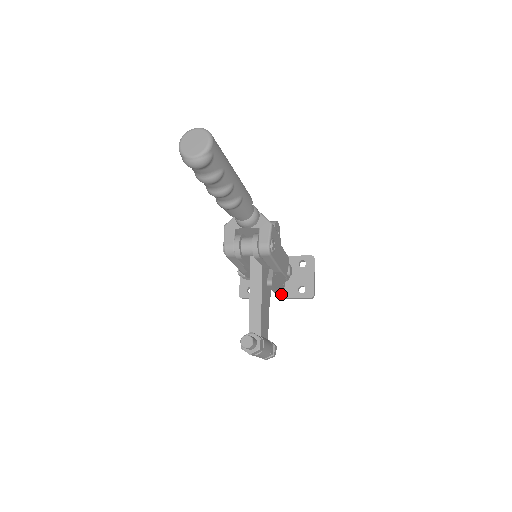
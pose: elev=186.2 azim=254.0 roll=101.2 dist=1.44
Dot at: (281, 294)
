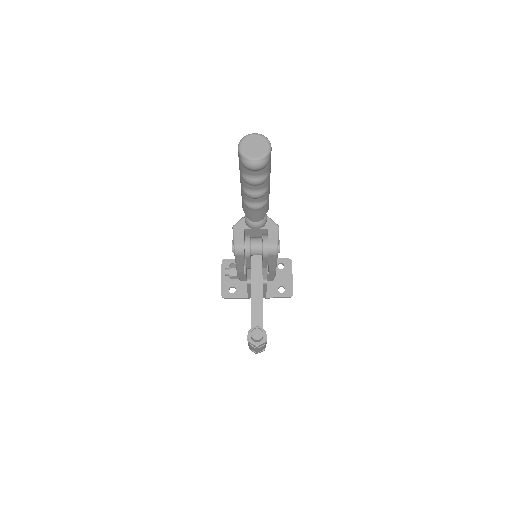
Dot at: occluded
